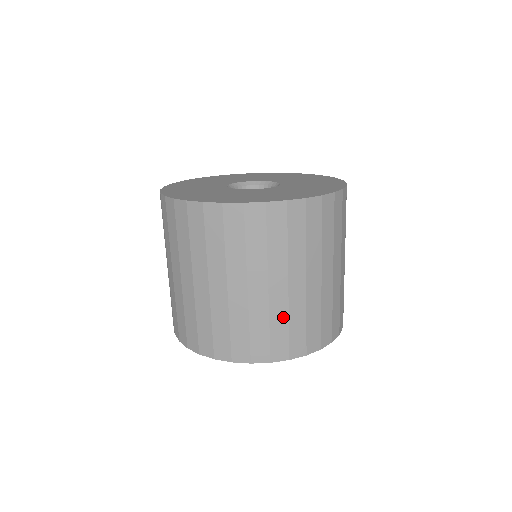
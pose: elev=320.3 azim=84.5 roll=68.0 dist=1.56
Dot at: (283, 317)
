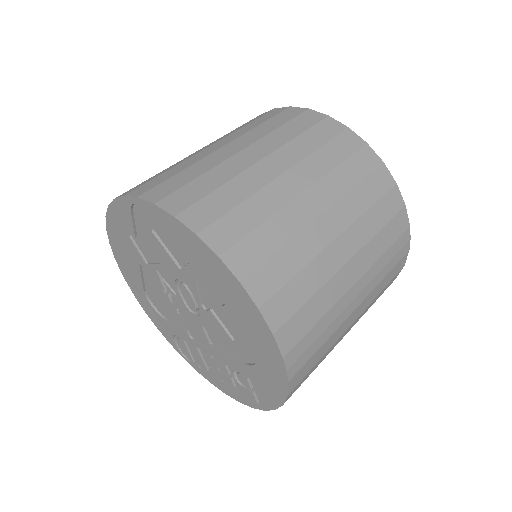
Dot at: (204, 169)
